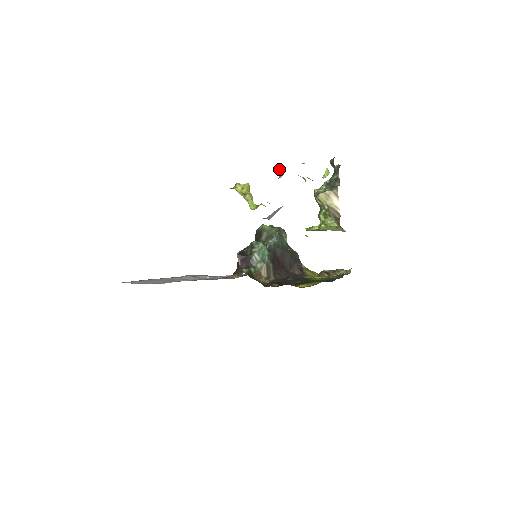
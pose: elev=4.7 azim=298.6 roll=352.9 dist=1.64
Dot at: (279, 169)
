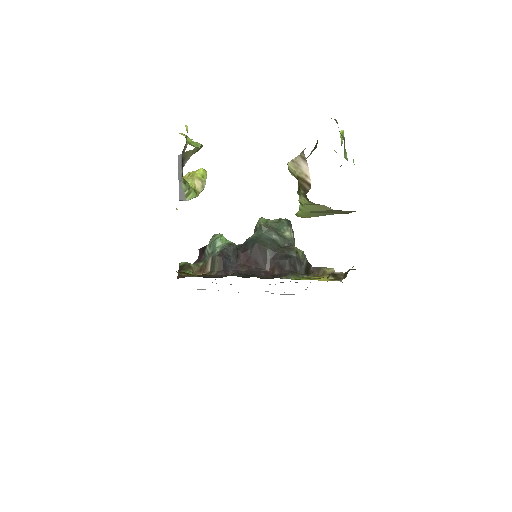
Dot at: occluded
